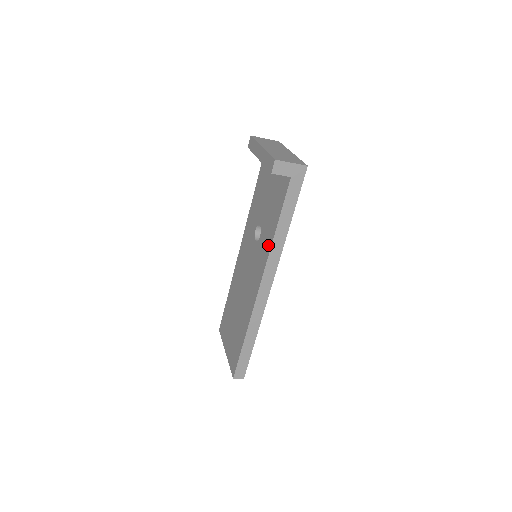
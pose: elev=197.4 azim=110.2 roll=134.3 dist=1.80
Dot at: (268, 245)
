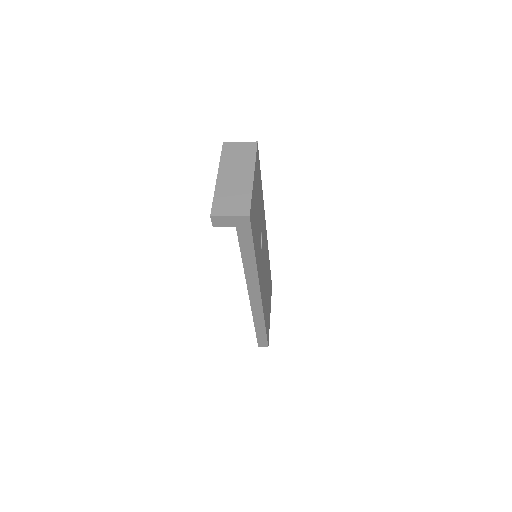
Dot at: occluded
